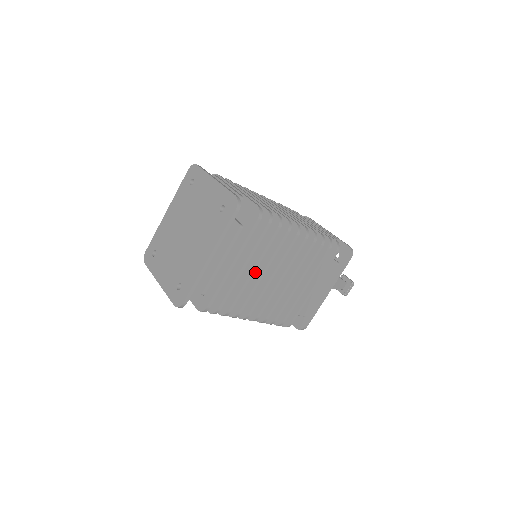
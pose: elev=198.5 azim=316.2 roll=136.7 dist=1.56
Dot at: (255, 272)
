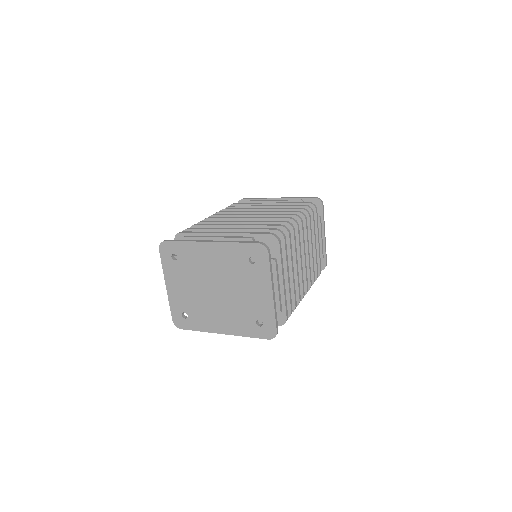
Dot at: occluded
